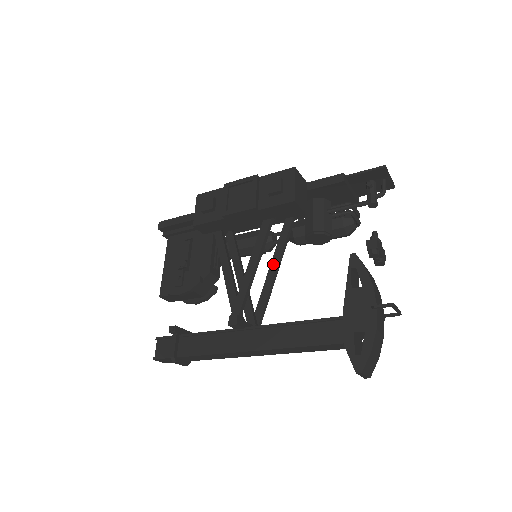
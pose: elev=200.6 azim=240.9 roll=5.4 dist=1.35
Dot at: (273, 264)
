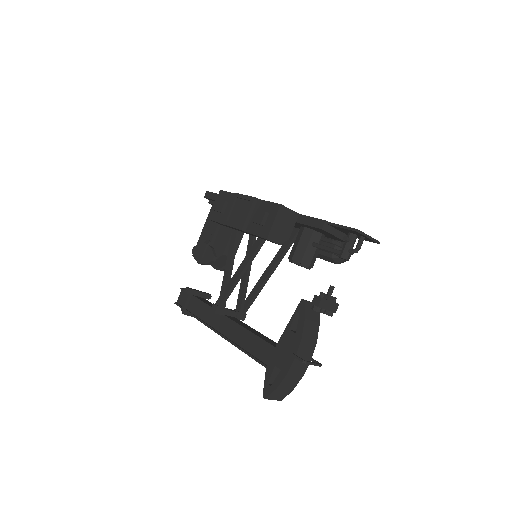
Dot at: (270, 266)
